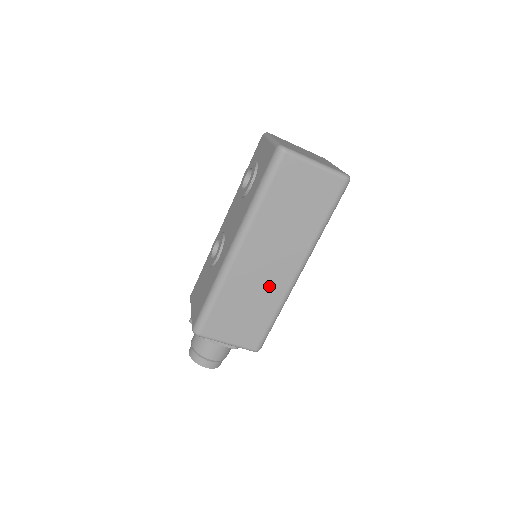
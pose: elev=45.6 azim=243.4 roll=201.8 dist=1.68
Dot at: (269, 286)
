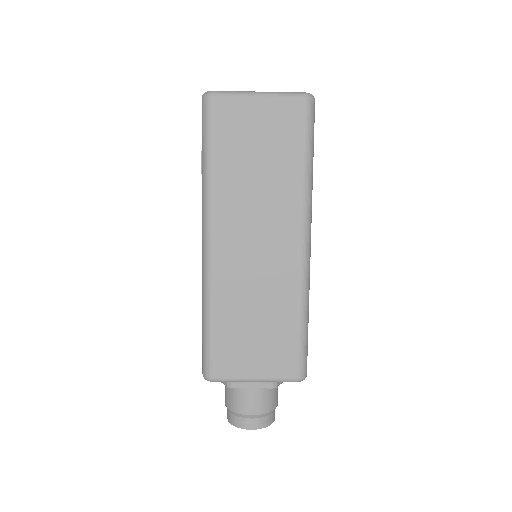
Dot at: (273, 279)
